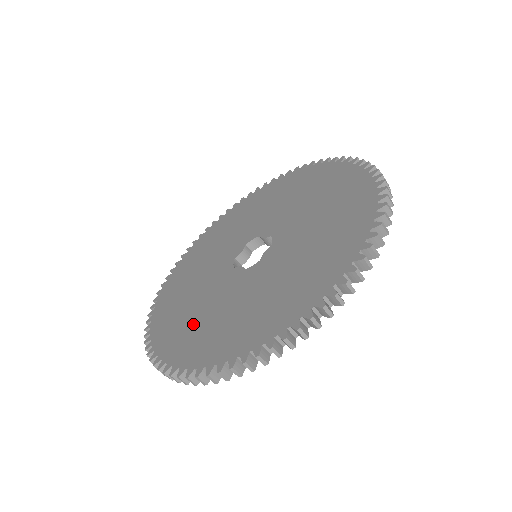
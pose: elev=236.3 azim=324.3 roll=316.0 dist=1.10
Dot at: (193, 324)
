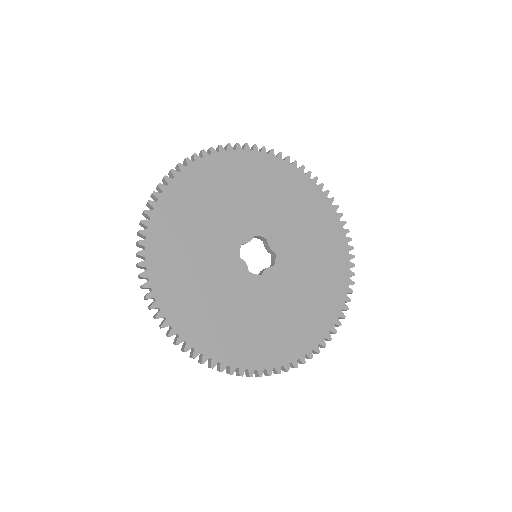
Dot at: (195, 293)
